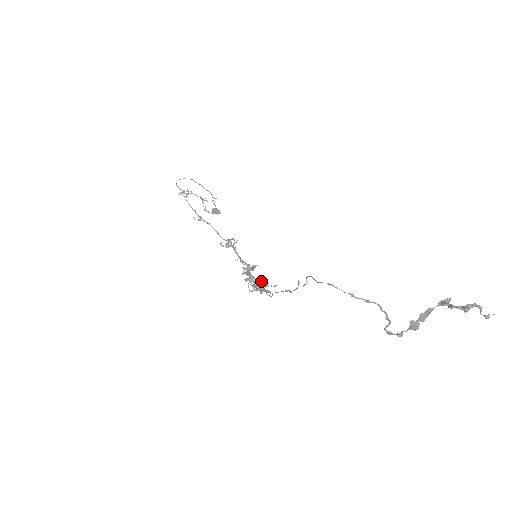
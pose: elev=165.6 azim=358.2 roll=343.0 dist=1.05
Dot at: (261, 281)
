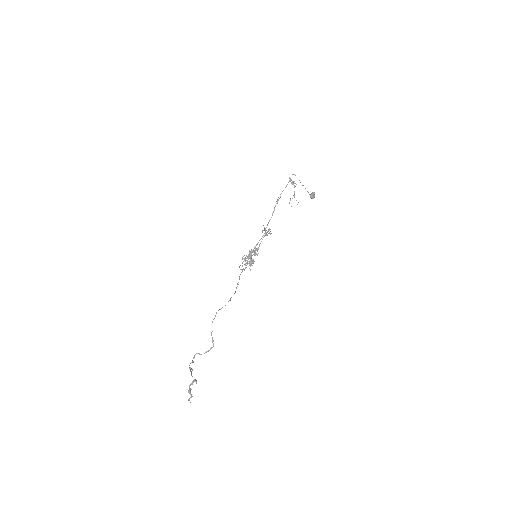
Dot at: (251, 261)
